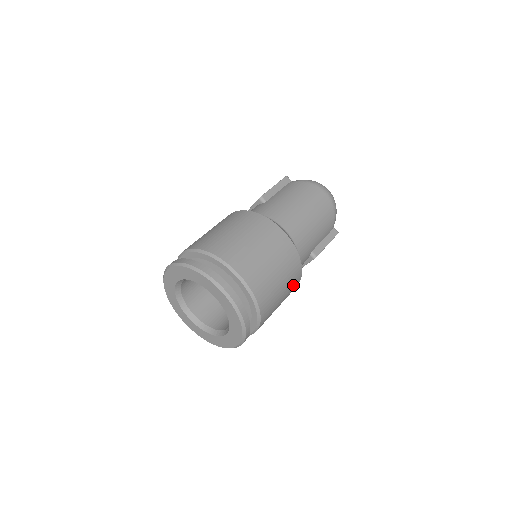
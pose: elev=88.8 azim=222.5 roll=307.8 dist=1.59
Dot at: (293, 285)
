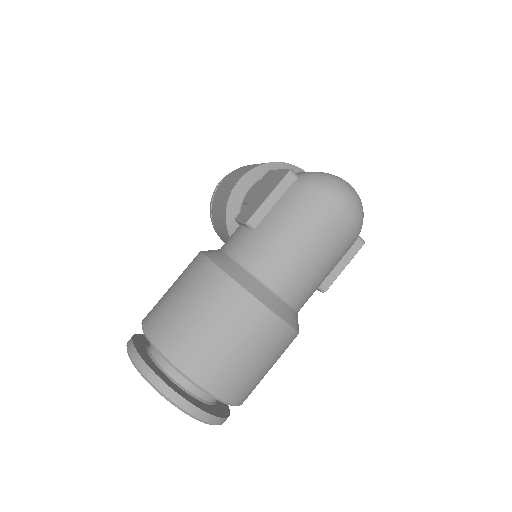
Dot at: (287, 347)
